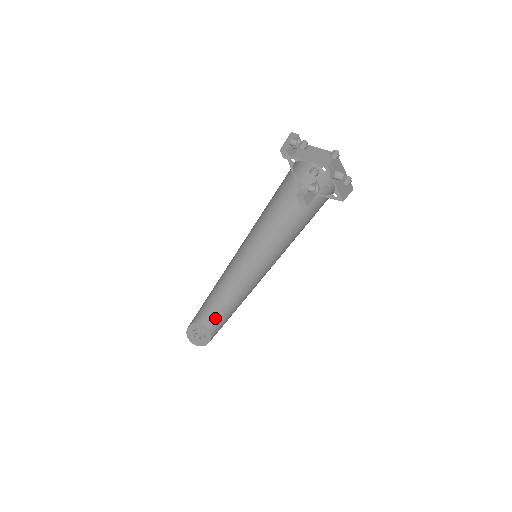
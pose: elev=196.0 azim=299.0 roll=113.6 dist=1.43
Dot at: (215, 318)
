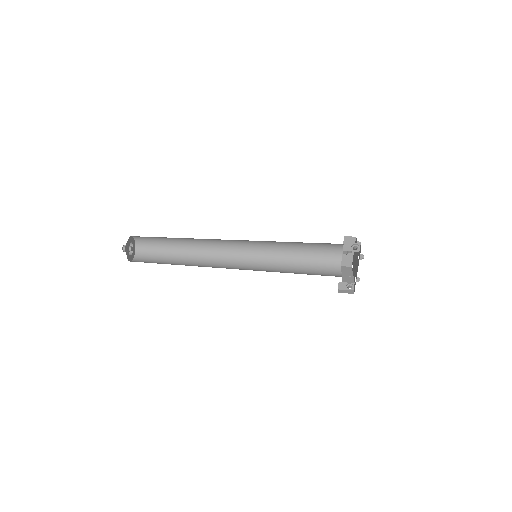
Dot at: (152, 238)
